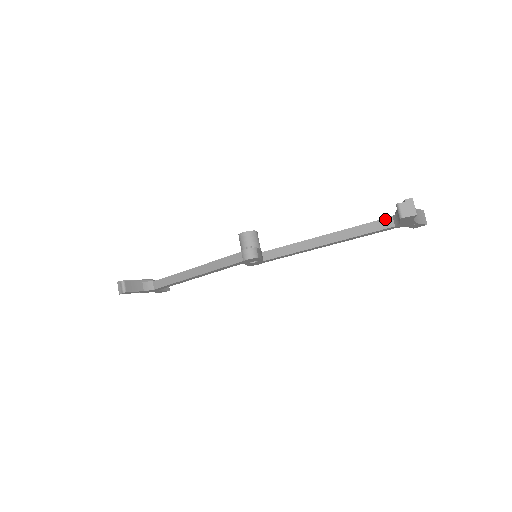
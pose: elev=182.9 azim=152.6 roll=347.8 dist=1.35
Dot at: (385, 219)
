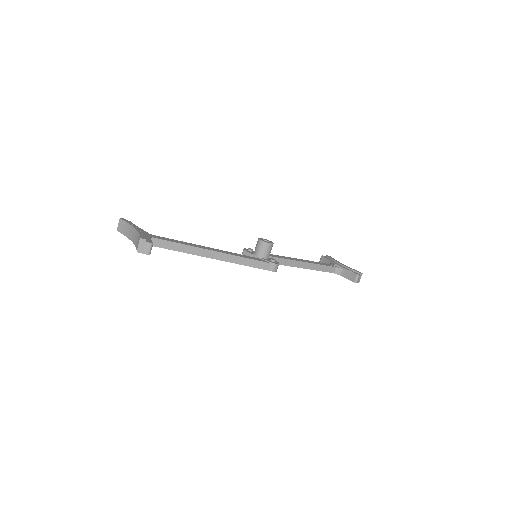
Dot at: (333, 267)
